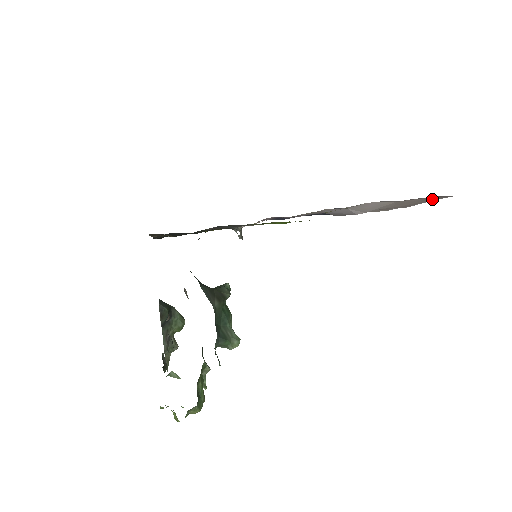
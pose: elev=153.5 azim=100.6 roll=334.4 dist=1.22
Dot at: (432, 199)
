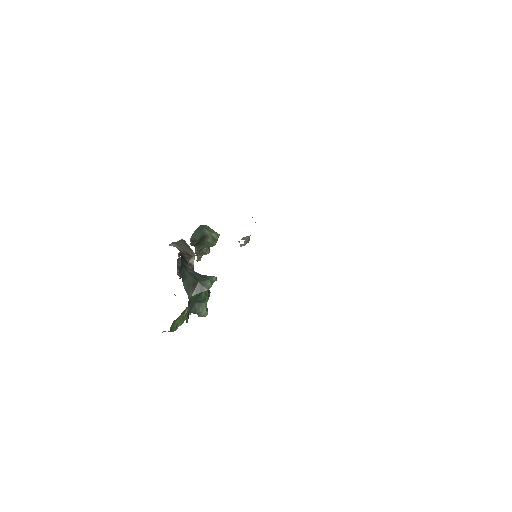
Dot at: occluded
